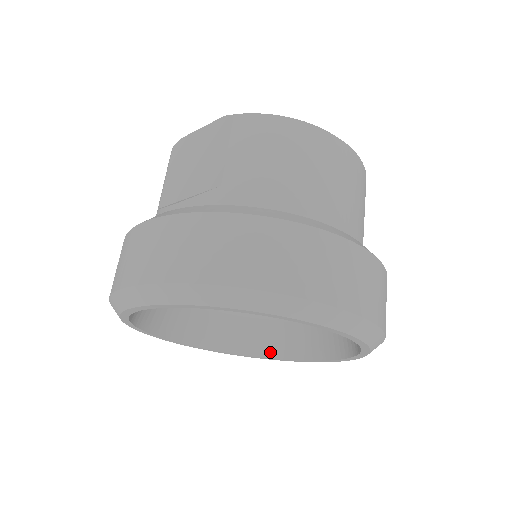
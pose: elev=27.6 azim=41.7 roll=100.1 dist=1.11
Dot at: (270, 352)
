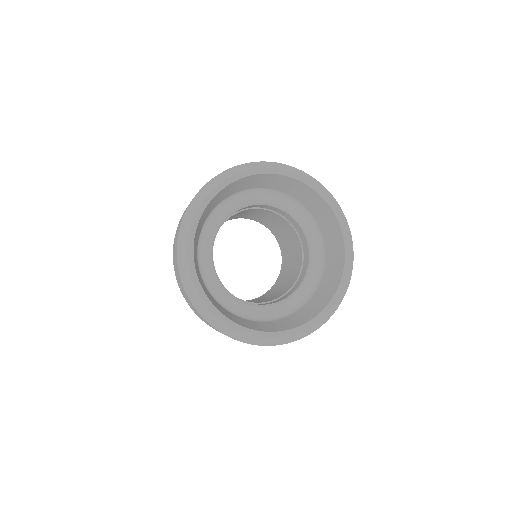
Dot at: (318, 310)
